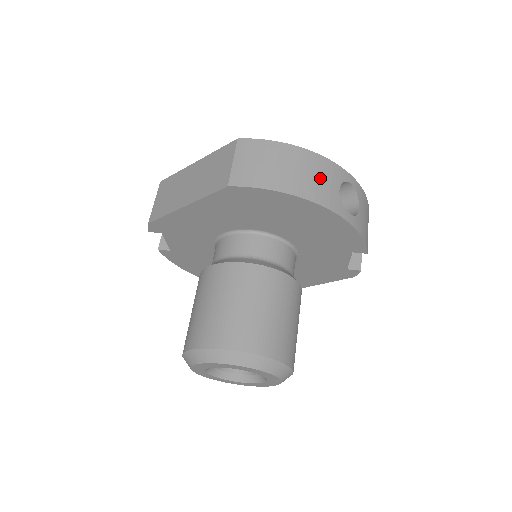
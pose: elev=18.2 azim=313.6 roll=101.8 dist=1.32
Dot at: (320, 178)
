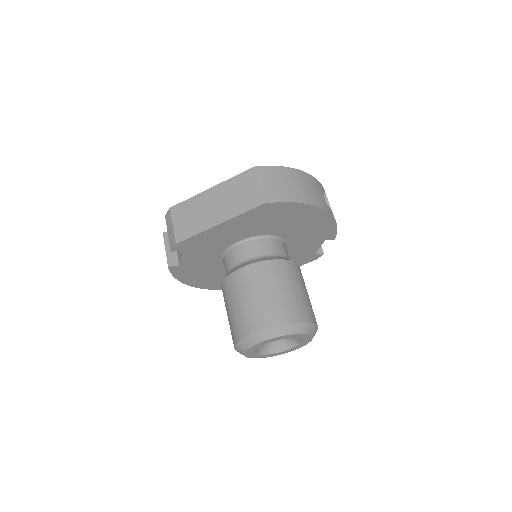
Dot at: (314, 190)
